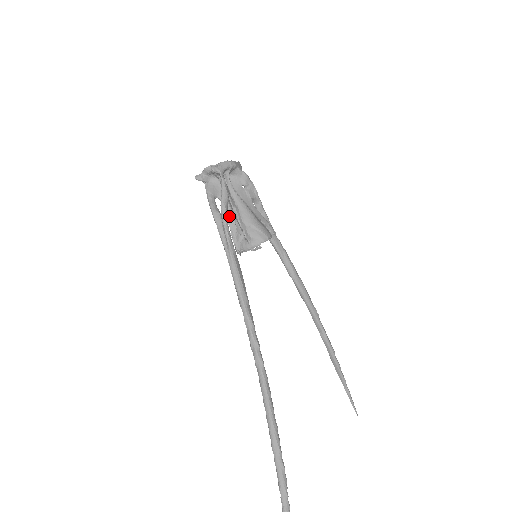
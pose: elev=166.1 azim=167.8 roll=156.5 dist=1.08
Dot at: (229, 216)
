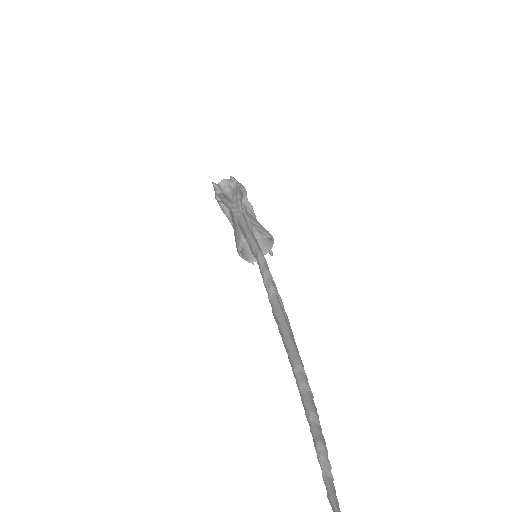
Dot at: occluded
